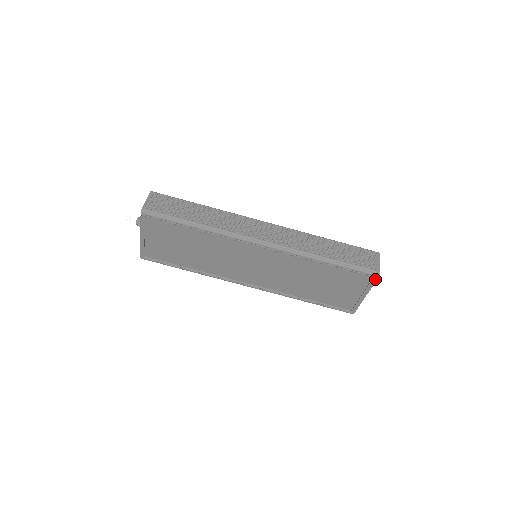
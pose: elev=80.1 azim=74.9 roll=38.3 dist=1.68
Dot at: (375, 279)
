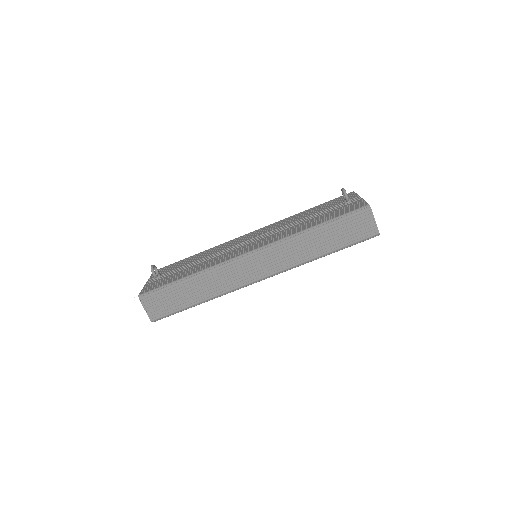
Dot at: occluded
